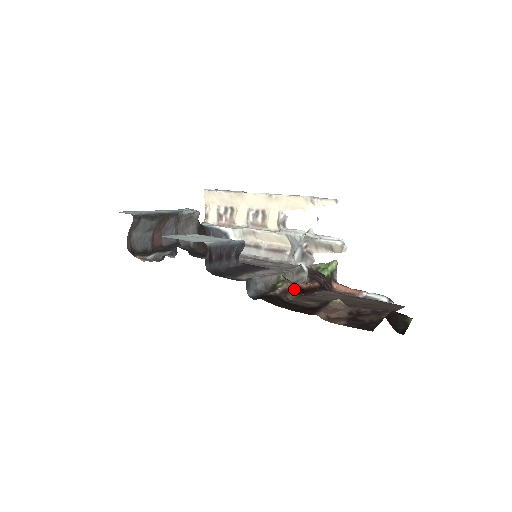
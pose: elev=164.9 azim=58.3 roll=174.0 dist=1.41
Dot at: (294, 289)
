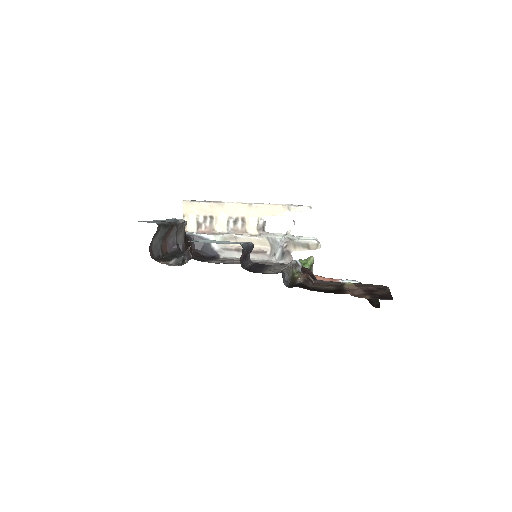
Dot at: (307, 279)
